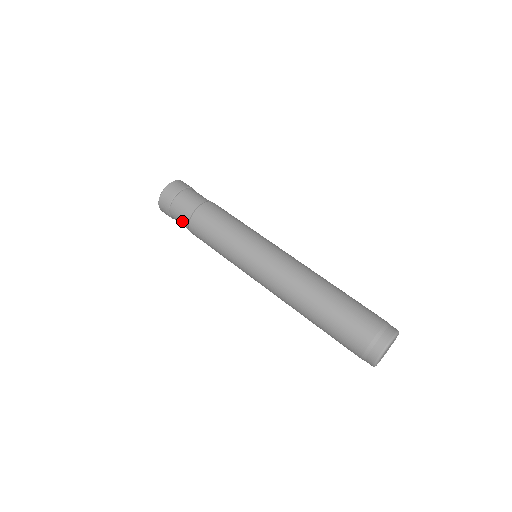
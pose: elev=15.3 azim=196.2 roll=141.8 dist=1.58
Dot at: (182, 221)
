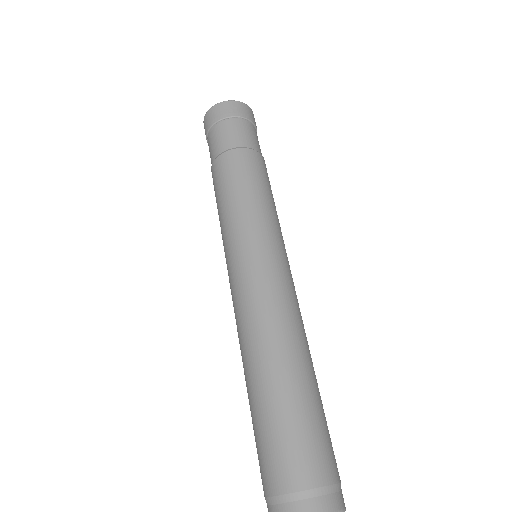
Dot at: occluded
